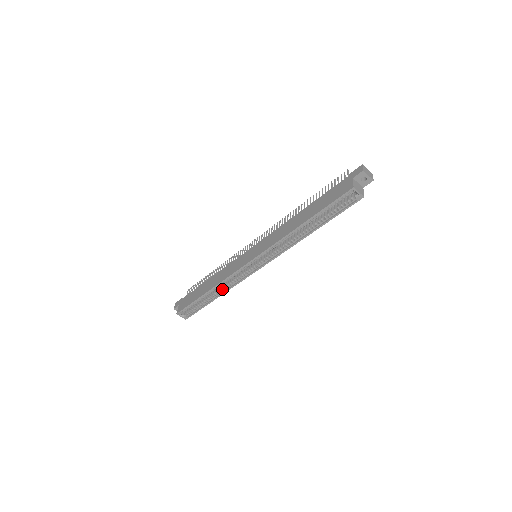
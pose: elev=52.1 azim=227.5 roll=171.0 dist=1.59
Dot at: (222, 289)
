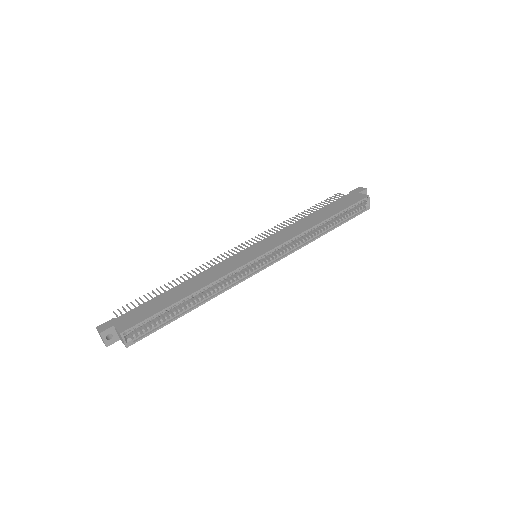
Dot at: (208, 294)
